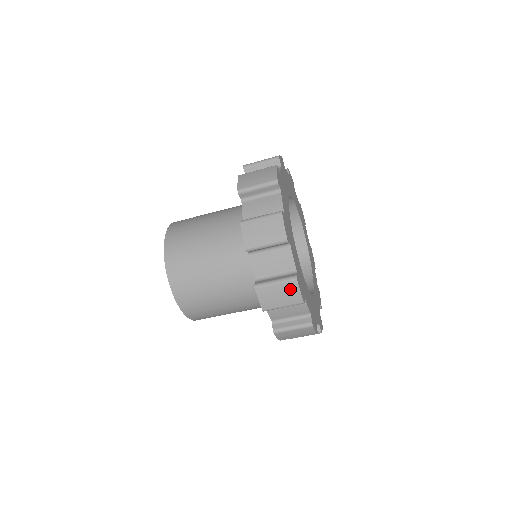
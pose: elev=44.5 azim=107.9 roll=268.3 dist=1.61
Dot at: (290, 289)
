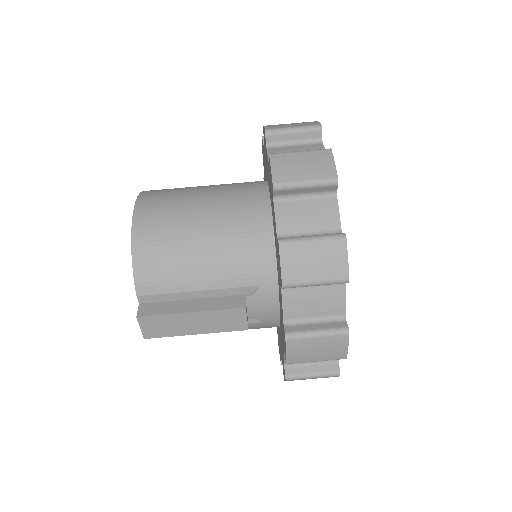
Dot at: occluded
